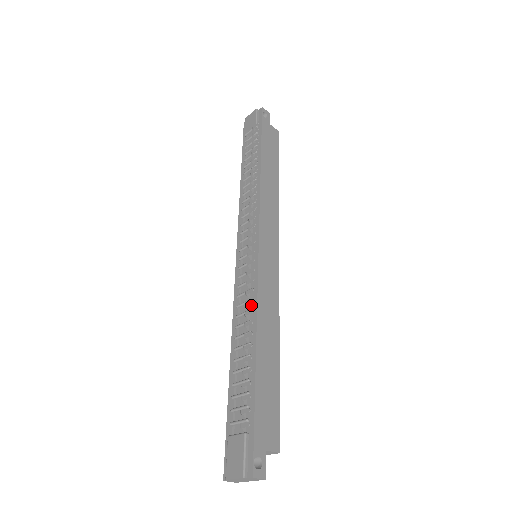
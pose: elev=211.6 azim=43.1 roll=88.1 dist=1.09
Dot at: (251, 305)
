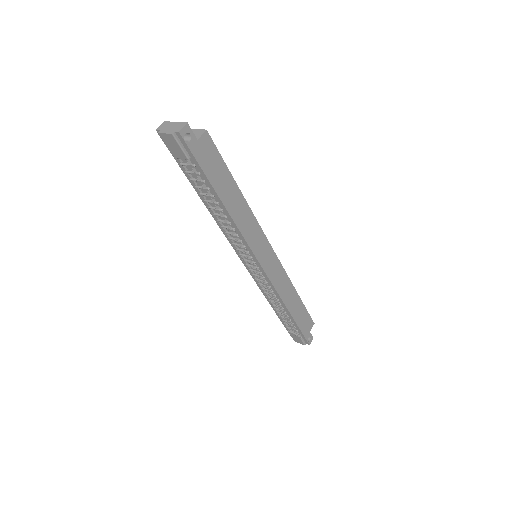
Dot at: (274, 293)
